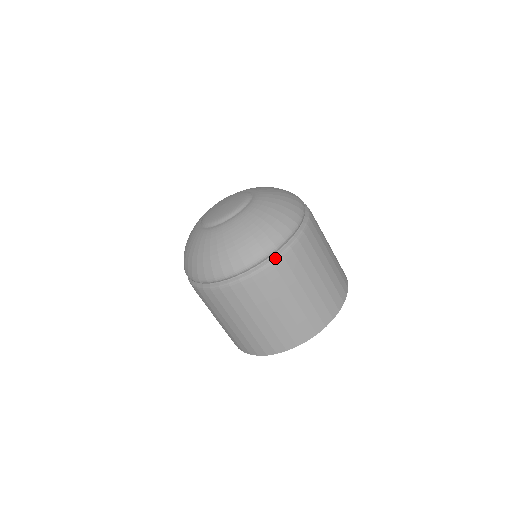
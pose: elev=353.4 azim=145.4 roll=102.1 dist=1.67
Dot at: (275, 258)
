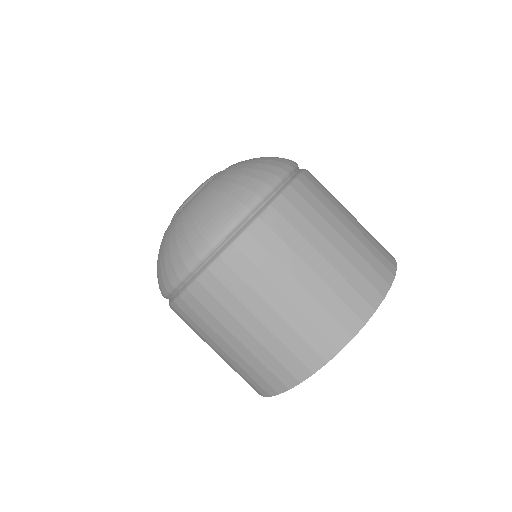
Dot at: (291, 182)
